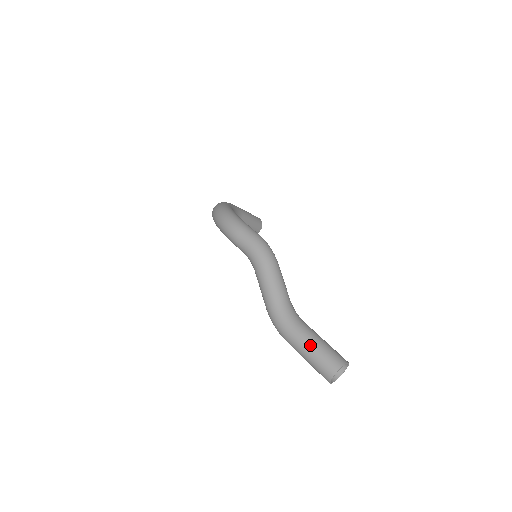
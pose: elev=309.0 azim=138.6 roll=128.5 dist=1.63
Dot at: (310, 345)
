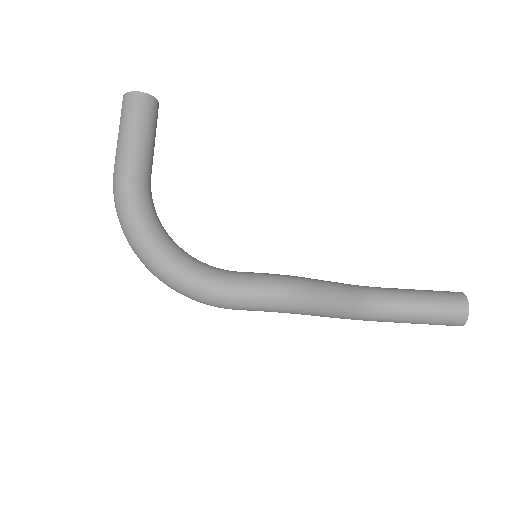
Dot at: (418, 323)
